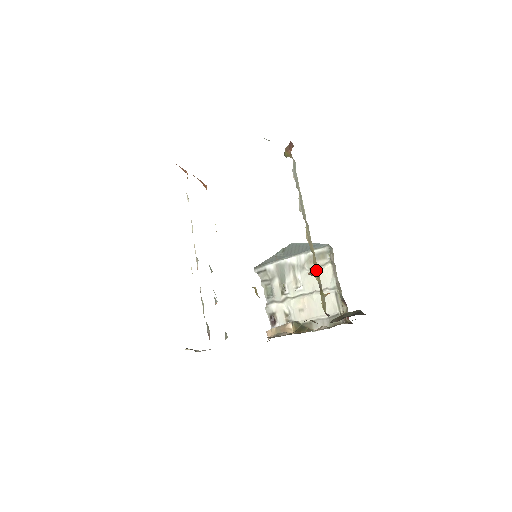
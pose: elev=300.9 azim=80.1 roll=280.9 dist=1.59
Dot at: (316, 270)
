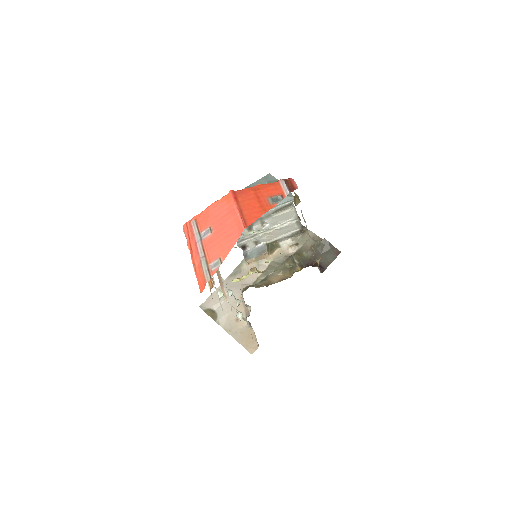
Dot at: occluded
